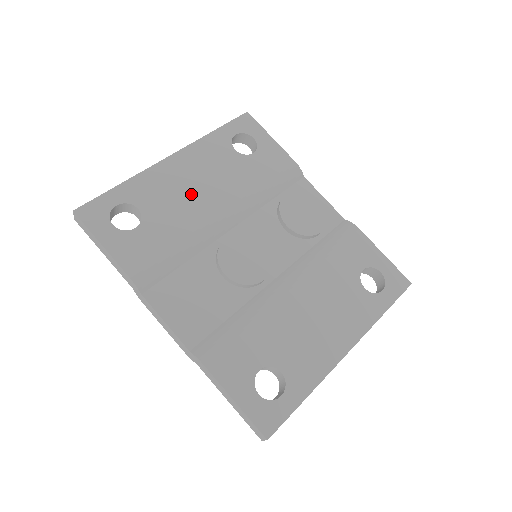
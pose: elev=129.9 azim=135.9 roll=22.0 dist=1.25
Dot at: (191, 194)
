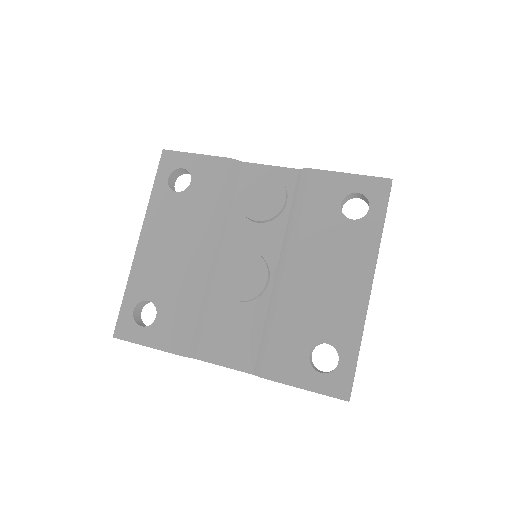
Dot at: (172, 258)
